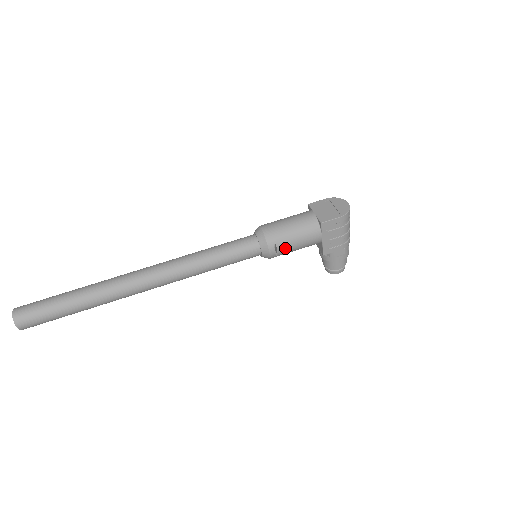
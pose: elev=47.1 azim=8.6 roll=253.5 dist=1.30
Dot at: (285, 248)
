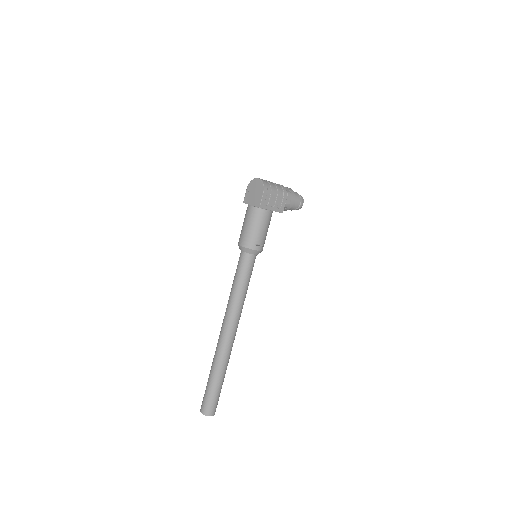
Dot at: (261, 239)
